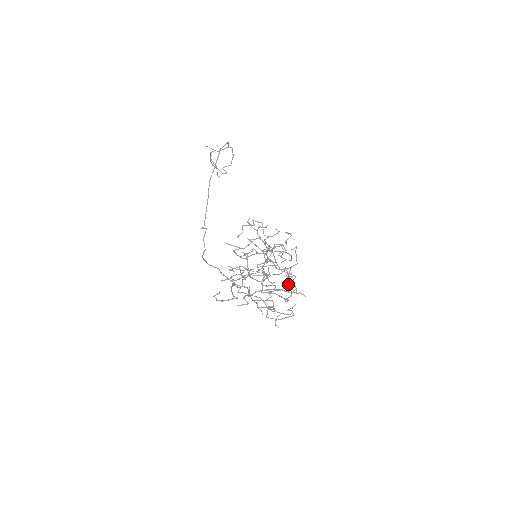
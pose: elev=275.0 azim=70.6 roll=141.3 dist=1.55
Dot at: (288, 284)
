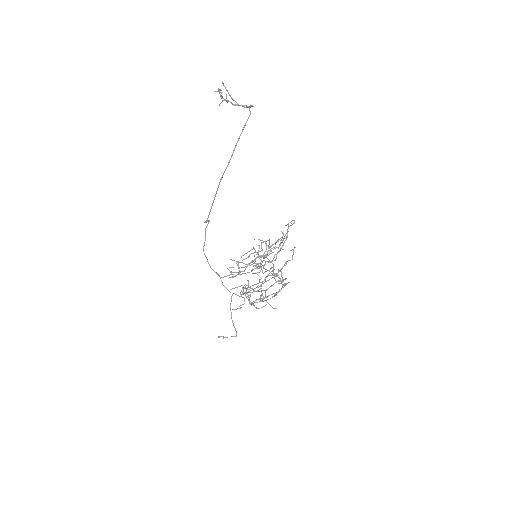
Dot at: (278, 252)
